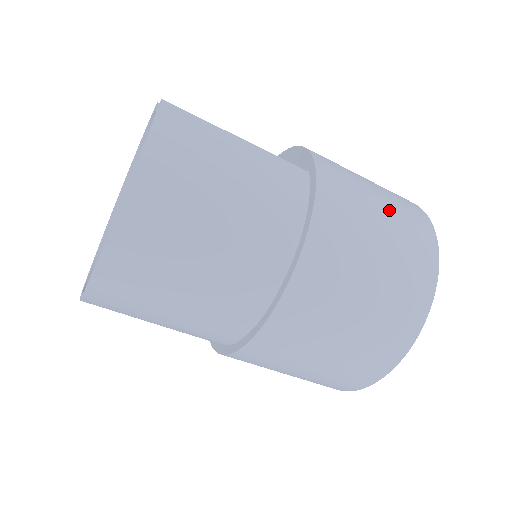
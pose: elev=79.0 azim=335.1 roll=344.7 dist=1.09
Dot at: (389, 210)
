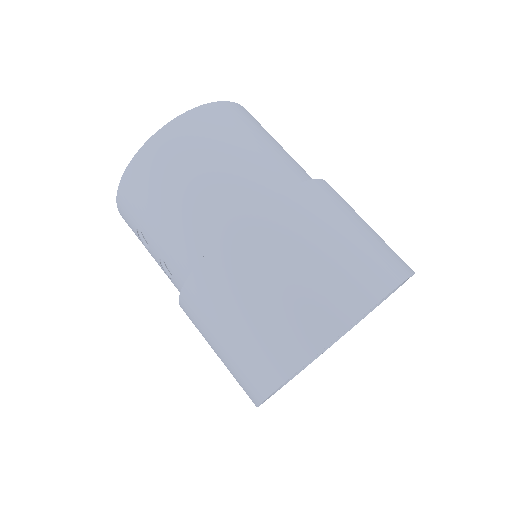
Dot at: occluded
